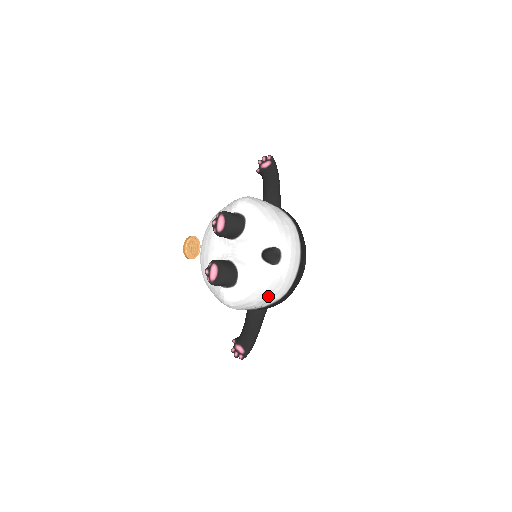
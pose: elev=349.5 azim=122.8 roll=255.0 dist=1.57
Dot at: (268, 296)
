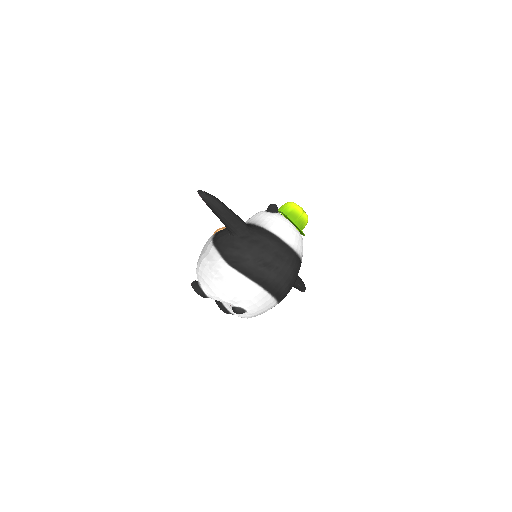
Dot at: occluded
